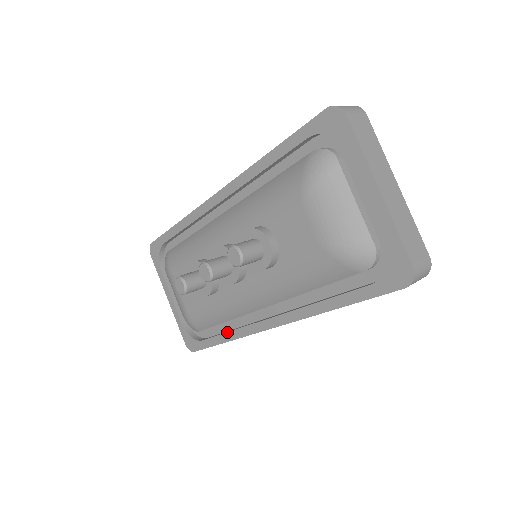
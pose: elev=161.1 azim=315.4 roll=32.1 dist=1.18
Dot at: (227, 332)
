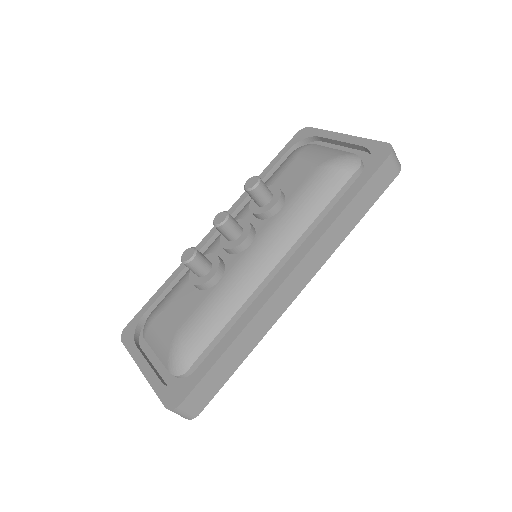
Dot at: occluded
